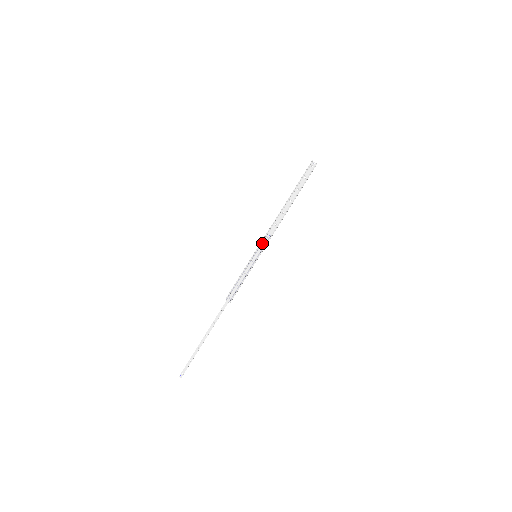
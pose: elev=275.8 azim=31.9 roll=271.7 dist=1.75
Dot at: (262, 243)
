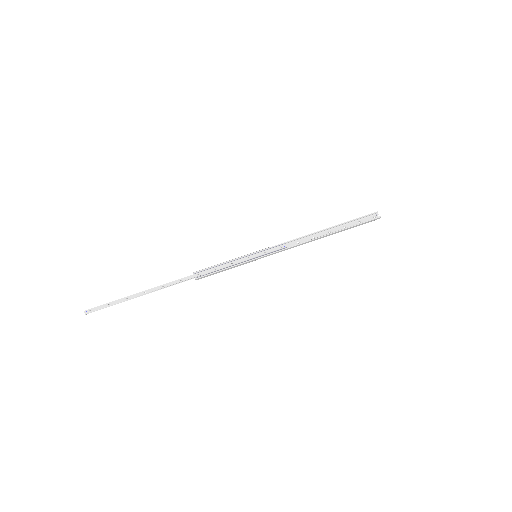
Dot at: (271, 248)
